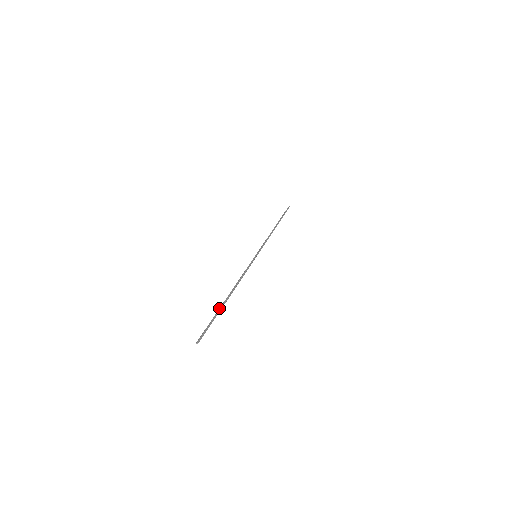
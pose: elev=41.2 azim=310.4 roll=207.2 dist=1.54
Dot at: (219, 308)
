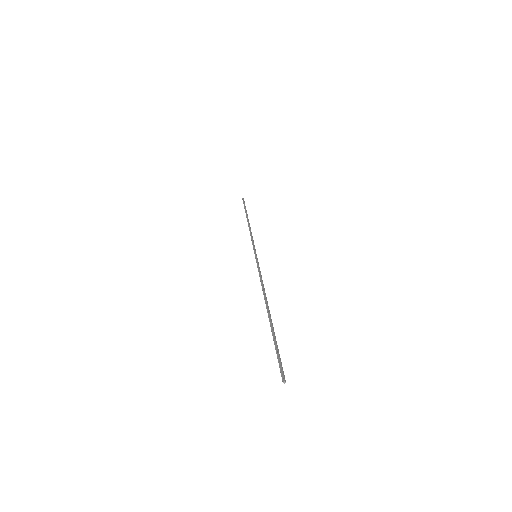
Dot at: occluded
